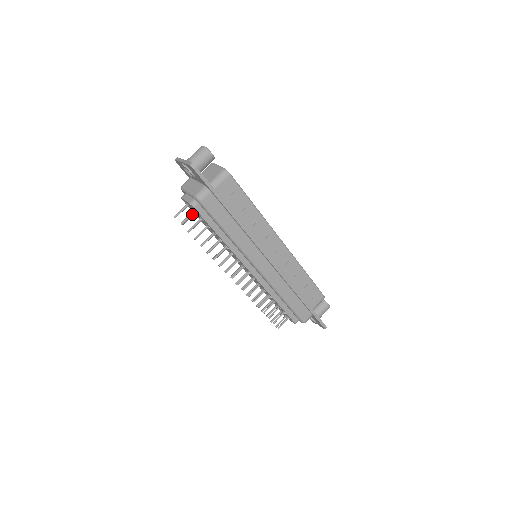
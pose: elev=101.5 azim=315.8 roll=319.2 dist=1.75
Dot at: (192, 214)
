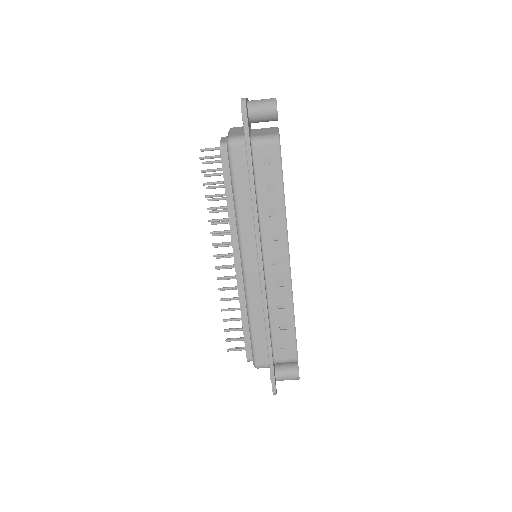
Dot at: (216, 157)
